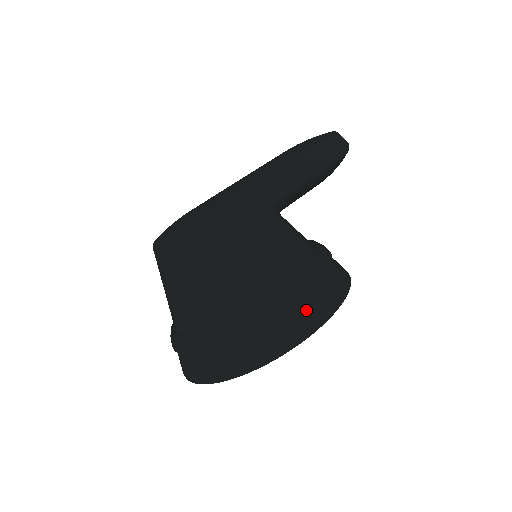
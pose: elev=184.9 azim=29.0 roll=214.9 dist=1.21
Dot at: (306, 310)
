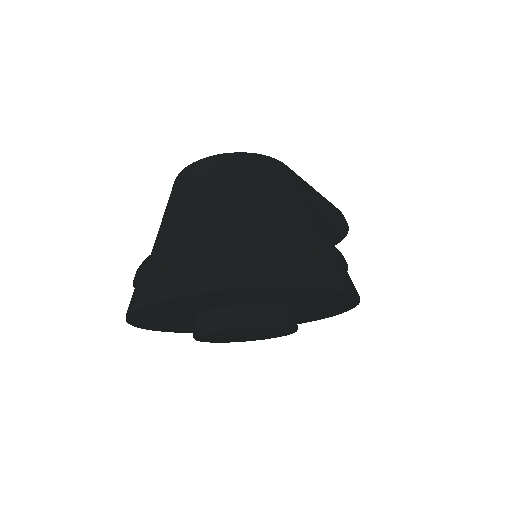
Dot at: (342, 271)
